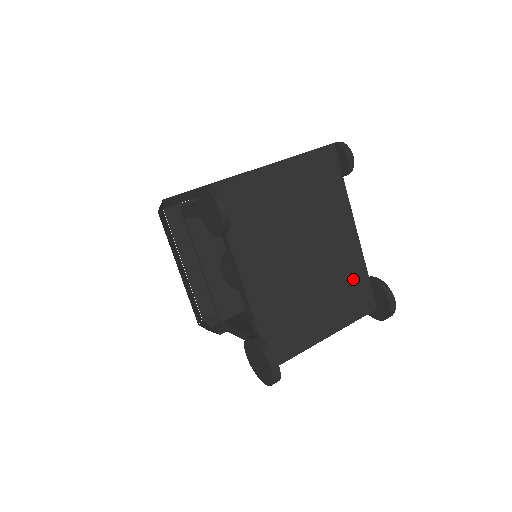
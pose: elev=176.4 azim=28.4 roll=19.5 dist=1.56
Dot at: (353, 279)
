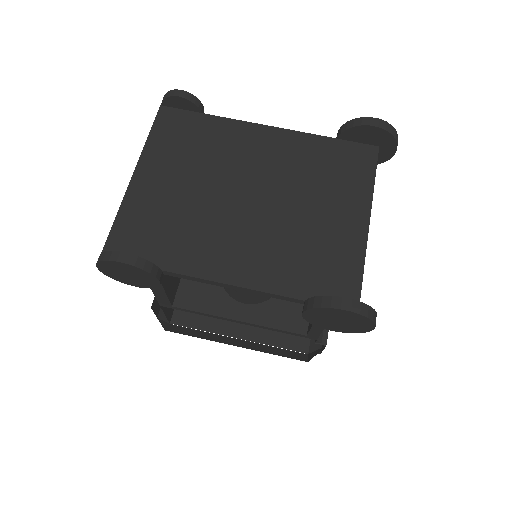
Dot at: (321, 157)
